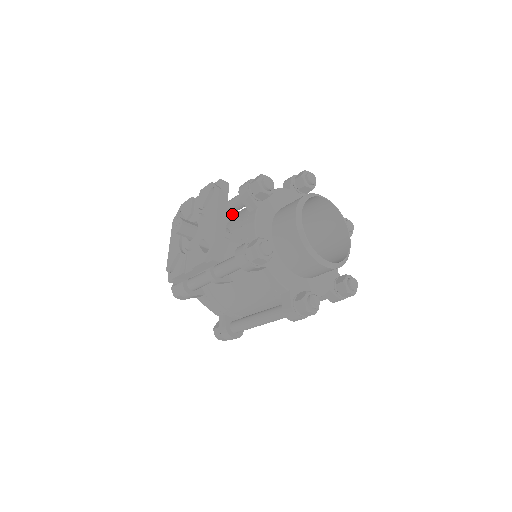
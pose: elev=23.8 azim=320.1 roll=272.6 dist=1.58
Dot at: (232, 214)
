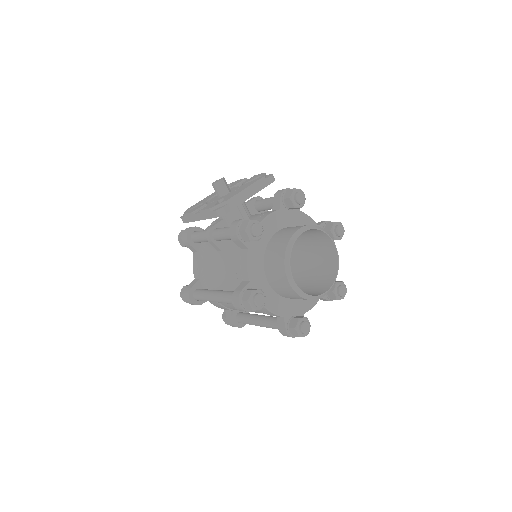
Dot at: occluded
